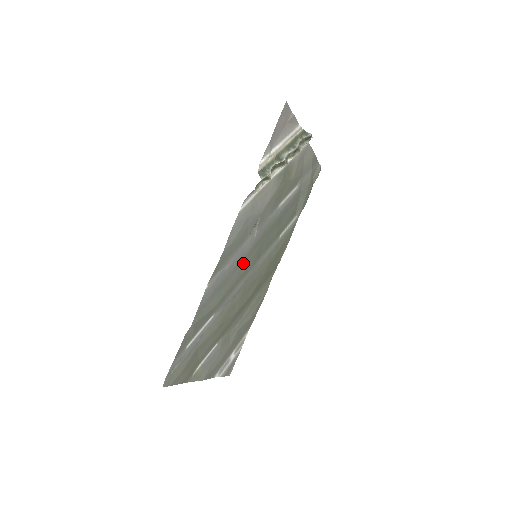
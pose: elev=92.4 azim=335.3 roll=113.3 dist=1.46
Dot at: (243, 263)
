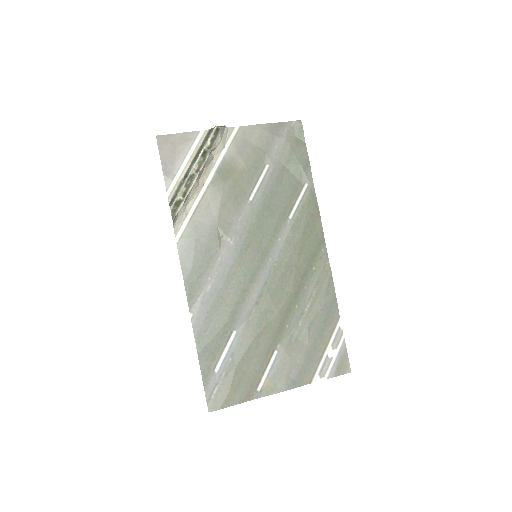
Dot at: (237, 272)
